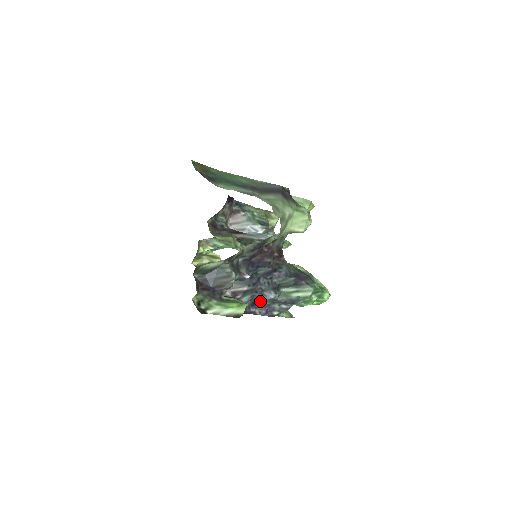
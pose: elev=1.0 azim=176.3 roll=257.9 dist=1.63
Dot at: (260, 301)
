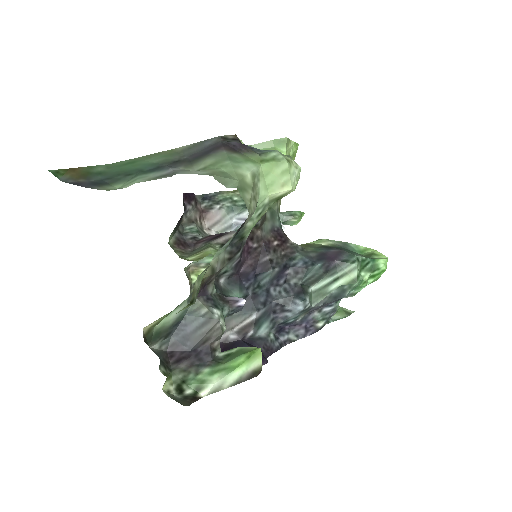
Dot at: (287, 321)
